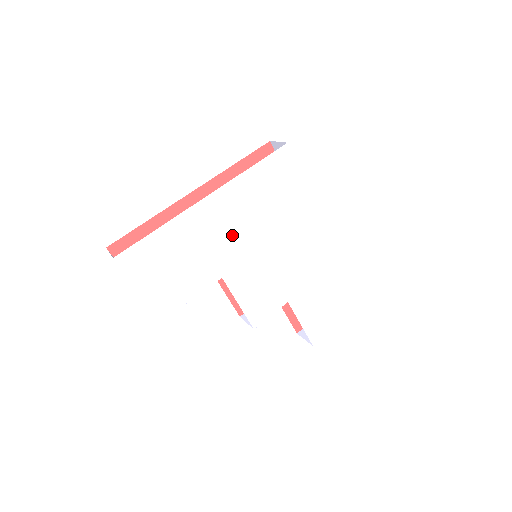
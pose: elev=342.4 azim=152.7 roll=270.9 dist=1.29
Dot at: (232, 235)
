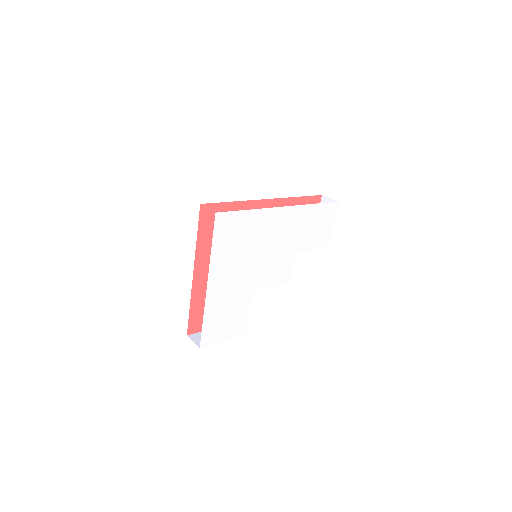
Dot at: (237, 276)
